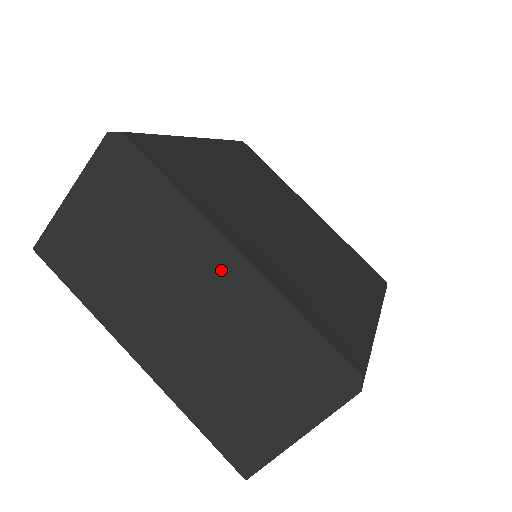
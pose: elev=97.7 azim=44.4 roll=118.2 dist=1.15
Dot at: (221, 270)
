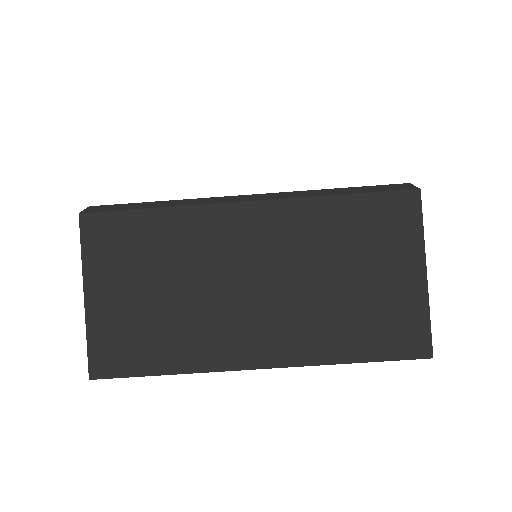
Dot at: (252, 217)
